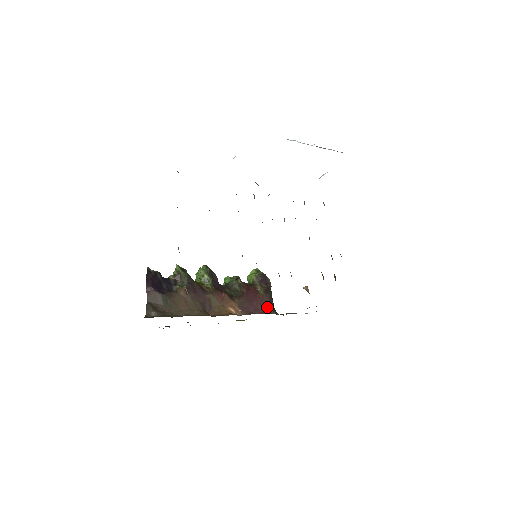
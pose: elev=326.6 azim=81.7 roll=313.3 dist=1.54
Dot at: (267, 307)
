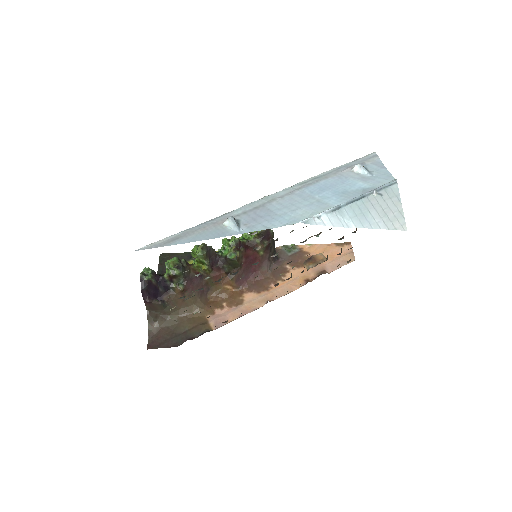
Dot at: (266, 267)
